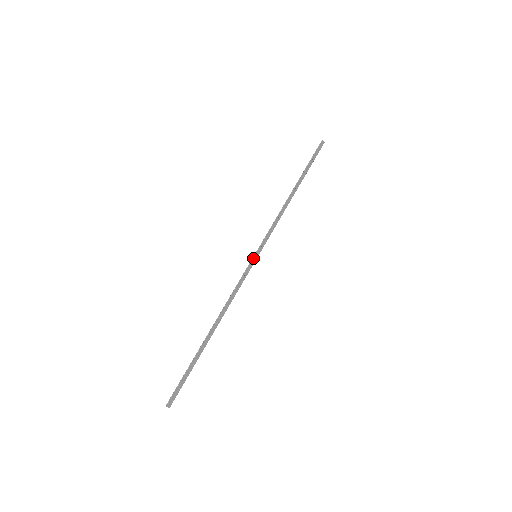
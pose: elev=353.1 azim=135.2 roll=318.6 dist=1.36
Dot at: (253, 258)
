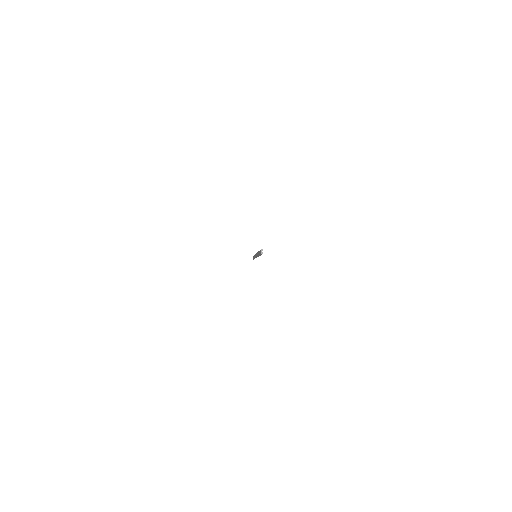
Dot at: occluded
